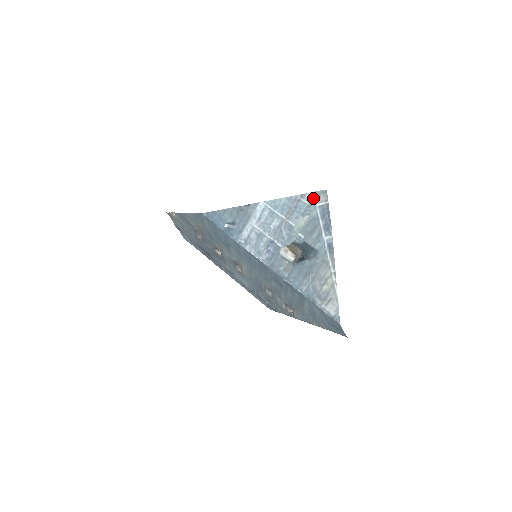
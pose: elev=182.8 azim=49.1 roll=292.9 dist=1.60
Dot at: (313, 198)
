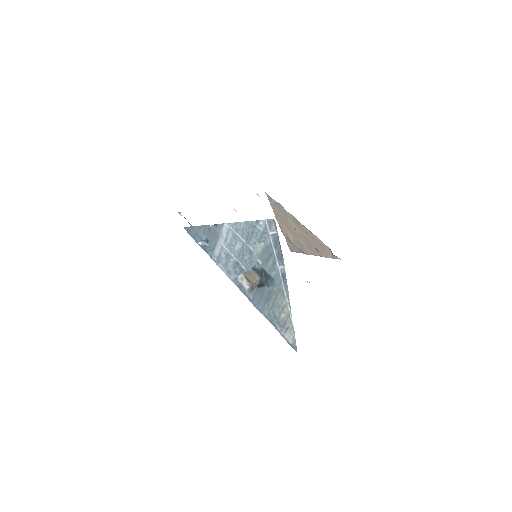
Dot at: (266, 226)
